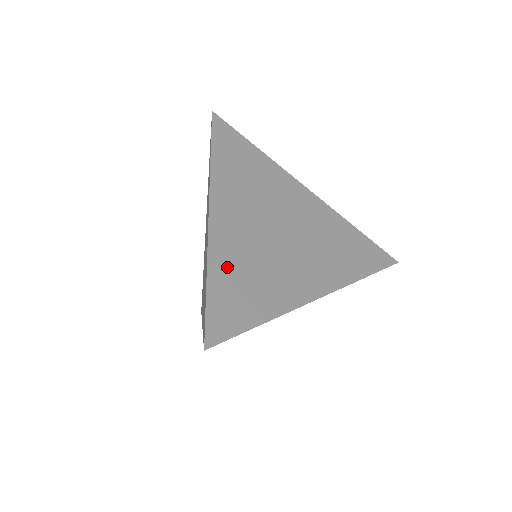
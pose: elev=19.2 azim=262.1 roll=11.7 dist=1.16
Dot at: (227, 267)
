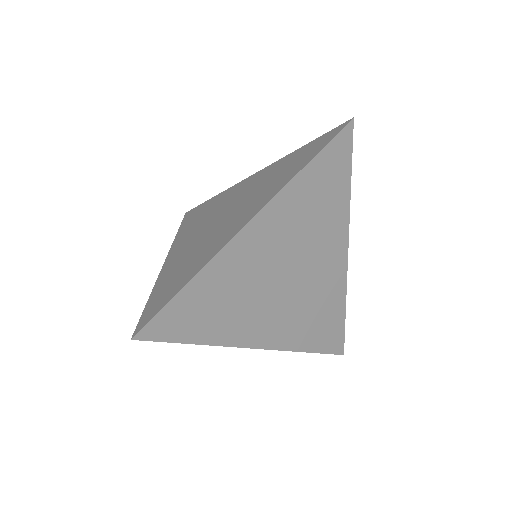
Dot at: occluded
